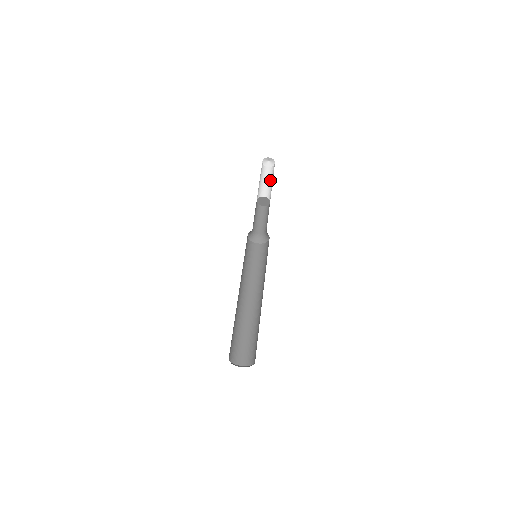
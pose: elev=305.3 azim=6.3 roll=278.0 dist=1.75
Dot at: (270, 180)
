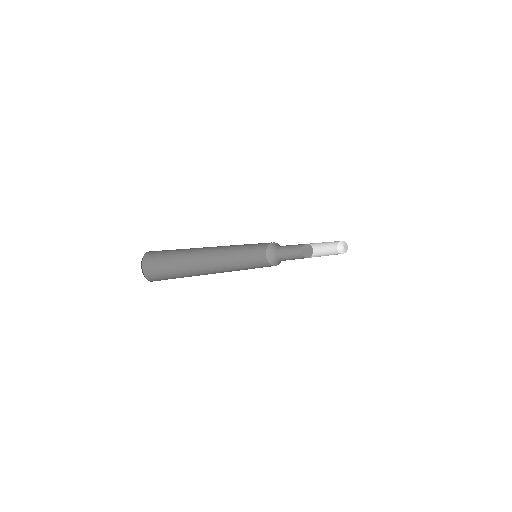
Dot at: (328, 254)
